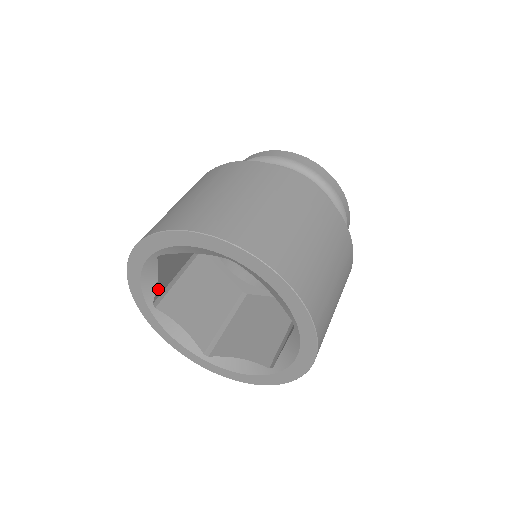
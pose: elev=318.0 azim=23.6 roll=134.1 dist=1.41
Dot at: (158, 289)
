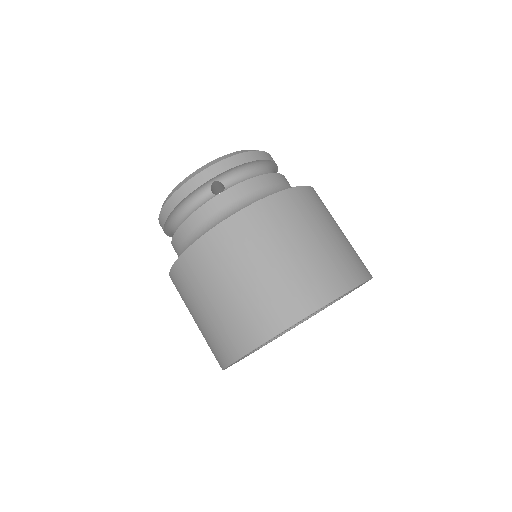
Dot at: occluded
